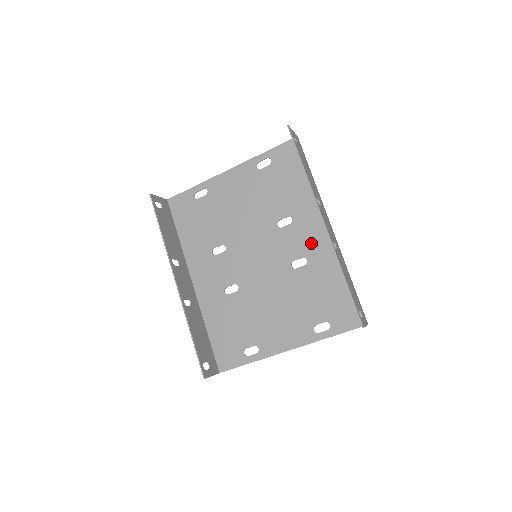
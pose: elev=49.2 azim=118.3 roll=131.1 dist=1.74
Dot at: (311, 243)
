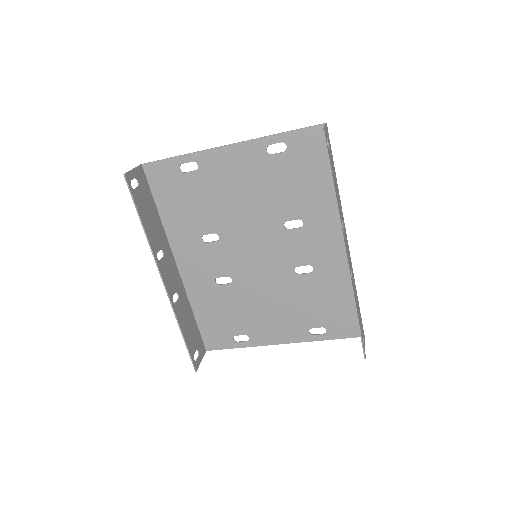
Dot at: (321, 253)
